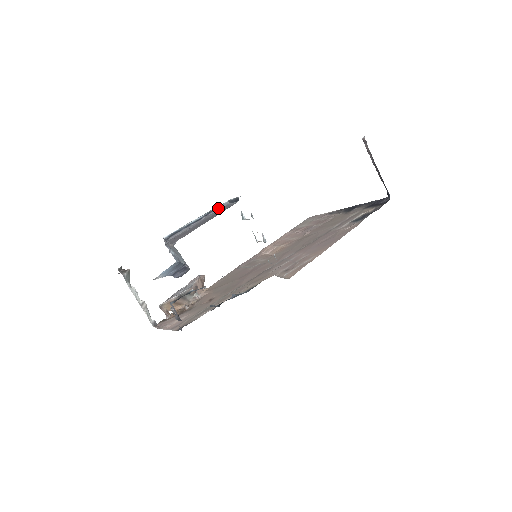
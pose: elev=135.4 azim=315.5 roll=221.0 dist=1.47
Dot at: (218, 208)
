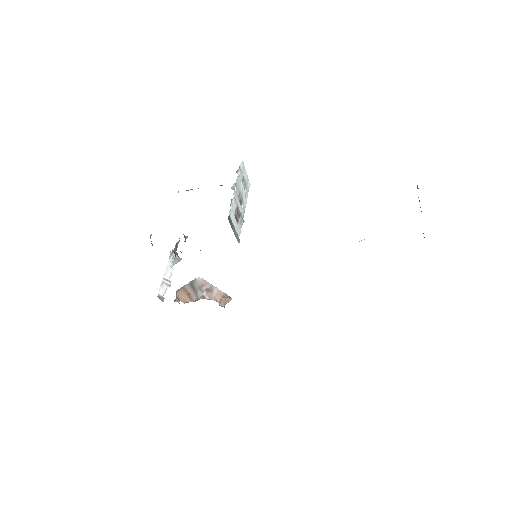
Dot at: occluded
